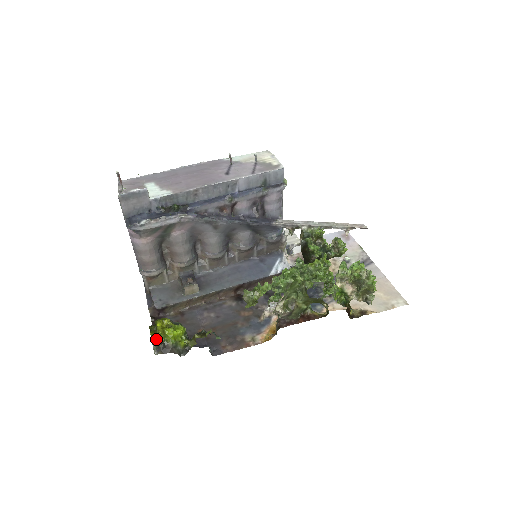
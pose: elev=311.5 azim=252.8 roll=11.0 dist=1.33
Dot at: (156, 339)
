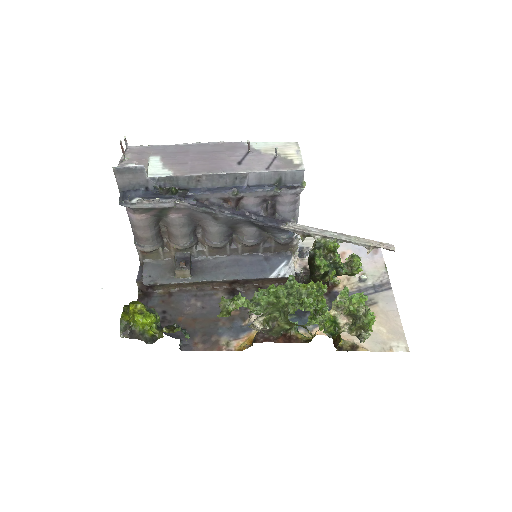
Dot at: (125, 322)
